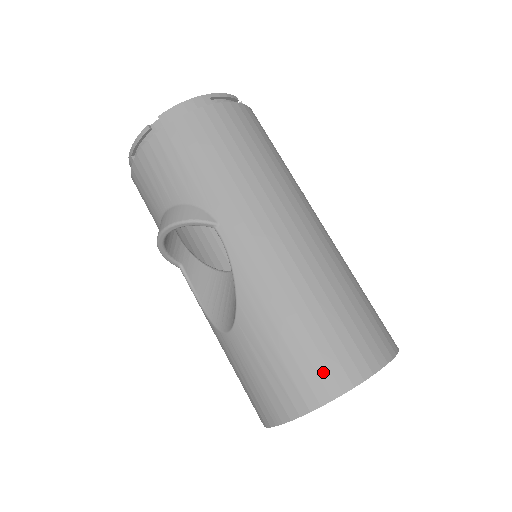
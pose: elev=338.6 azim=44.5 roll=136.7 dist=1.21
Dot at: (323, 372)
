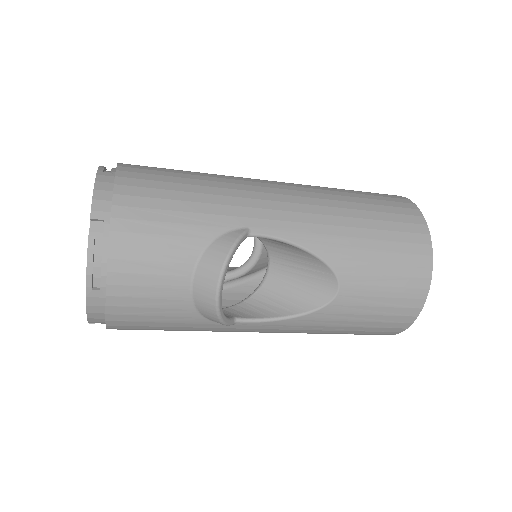
Dot at: (408, 228)
